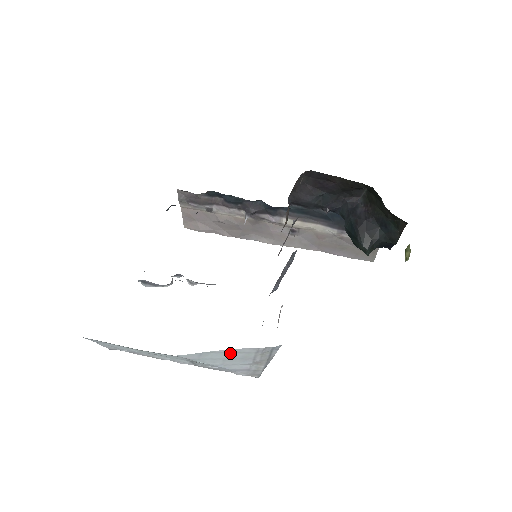
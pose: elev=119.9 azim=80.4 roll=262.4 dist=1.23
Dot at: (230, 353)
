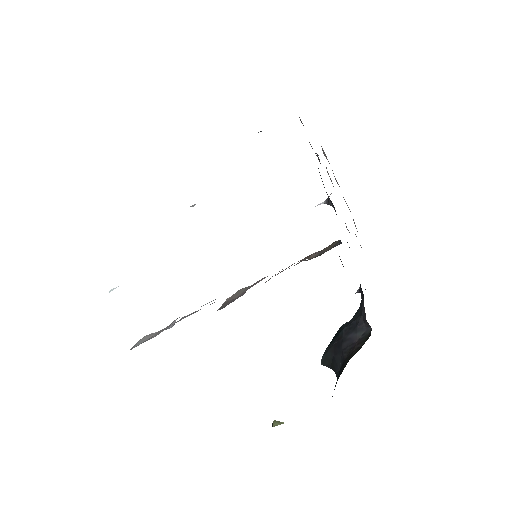
Dot at: occluded
